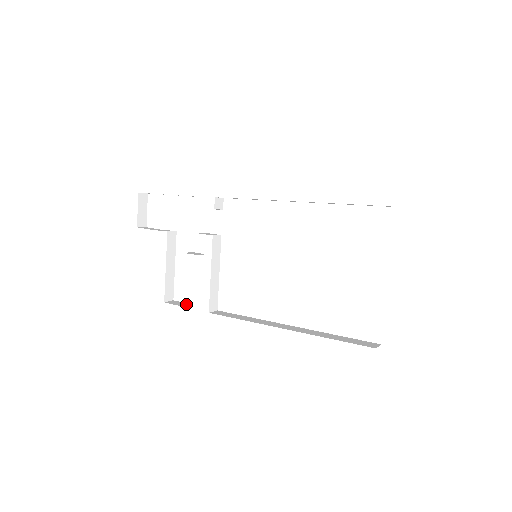
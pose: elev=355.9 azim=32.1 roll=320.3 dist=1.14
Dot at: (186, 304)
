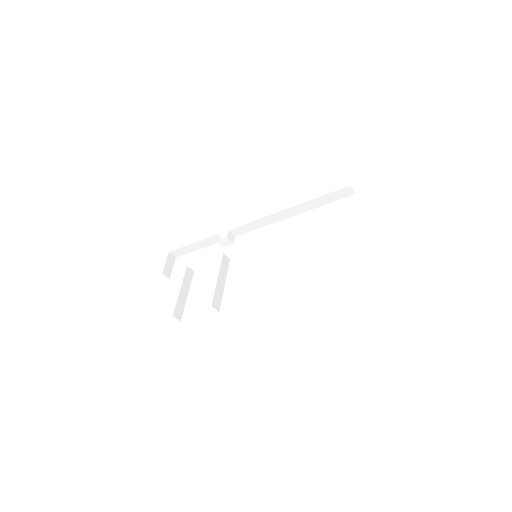
Dot at: occluded
